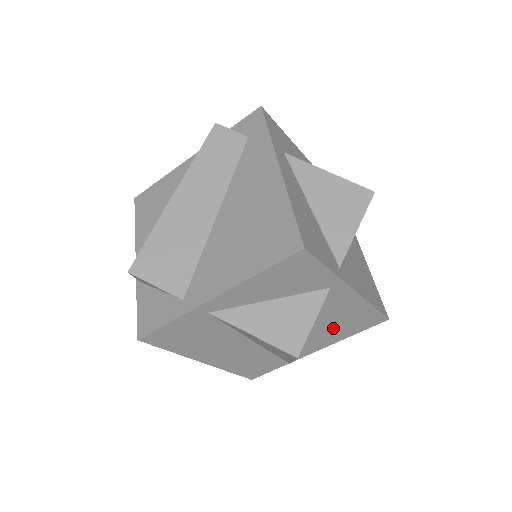
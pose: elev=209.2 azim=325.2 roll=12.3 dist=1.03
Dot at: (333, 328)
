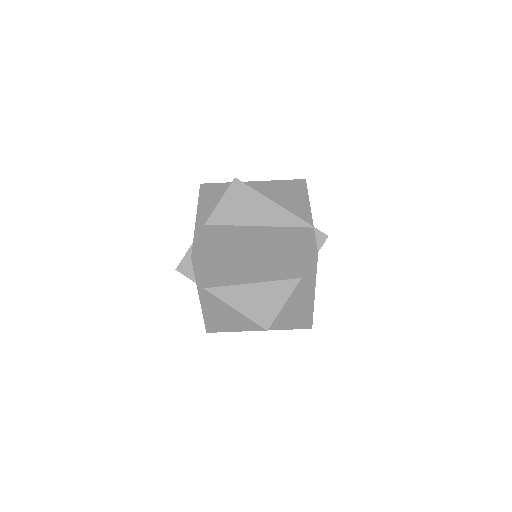
Dot at: (287, 198)
